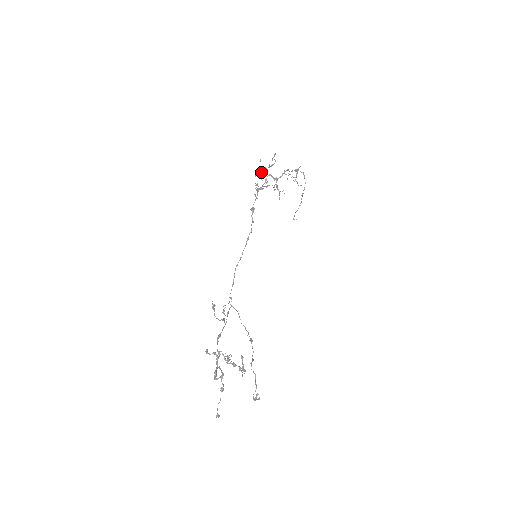
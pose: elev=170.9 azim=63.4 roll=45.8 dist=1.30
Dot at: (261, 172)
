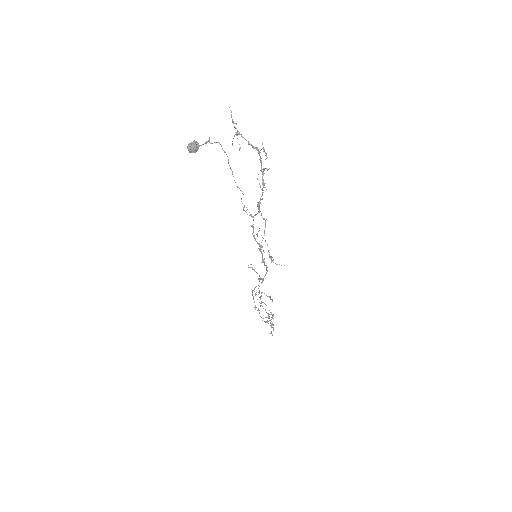
Dot at: (192, 152)
